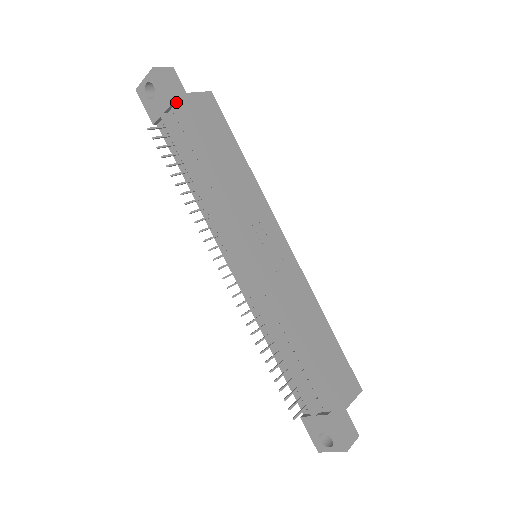
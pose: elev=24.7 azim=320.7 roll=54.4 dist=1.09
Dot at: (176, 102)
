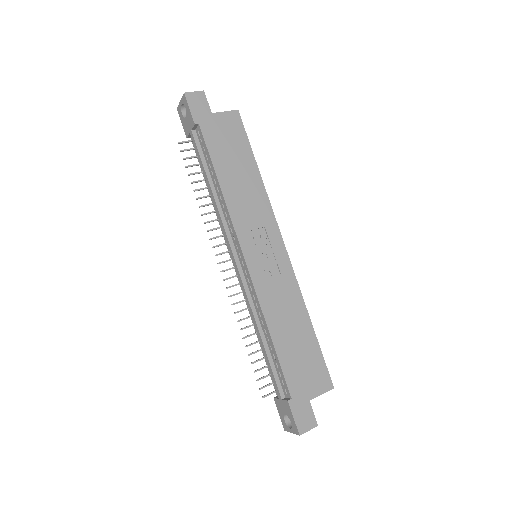
Dot at: (200, 122)
